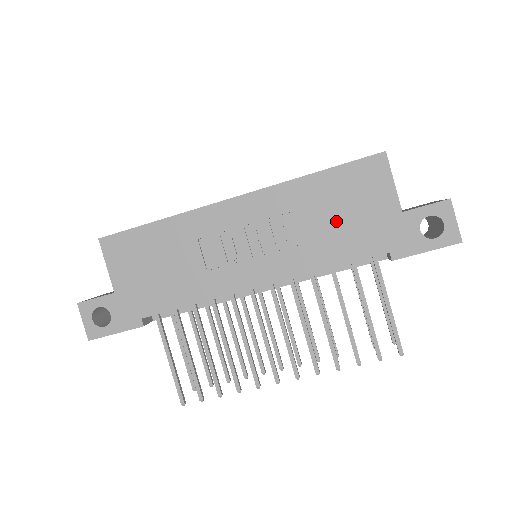
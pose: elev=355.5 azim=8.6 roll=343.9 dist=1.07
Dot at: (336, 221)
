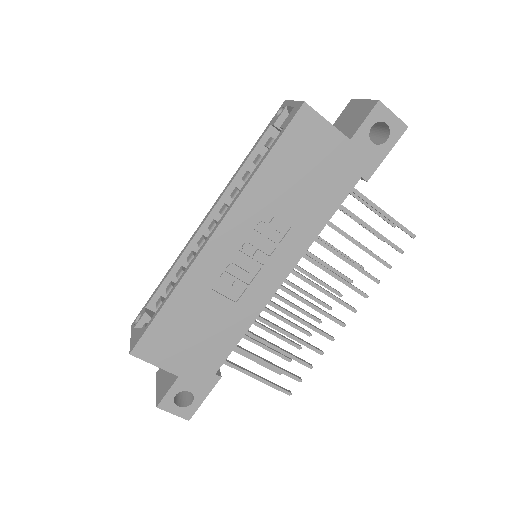
Dot at: (306, 187)
